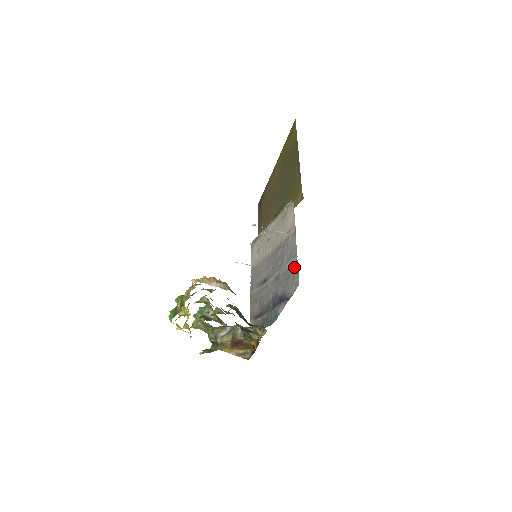
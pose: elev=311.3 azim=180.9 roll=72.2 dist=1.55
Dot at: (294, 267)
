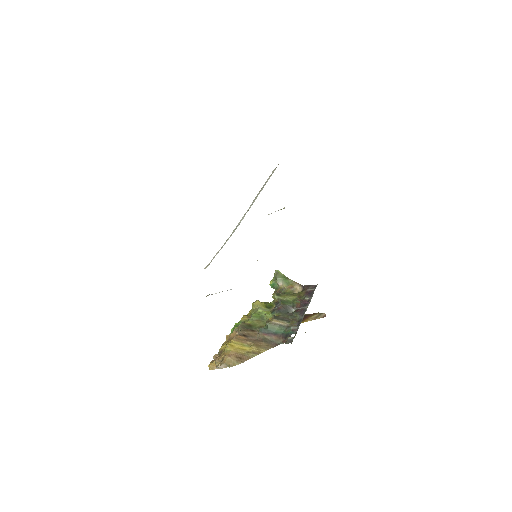
Dot at: occluded
